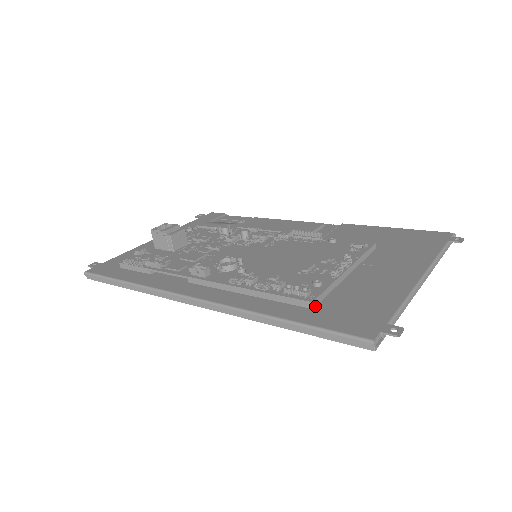
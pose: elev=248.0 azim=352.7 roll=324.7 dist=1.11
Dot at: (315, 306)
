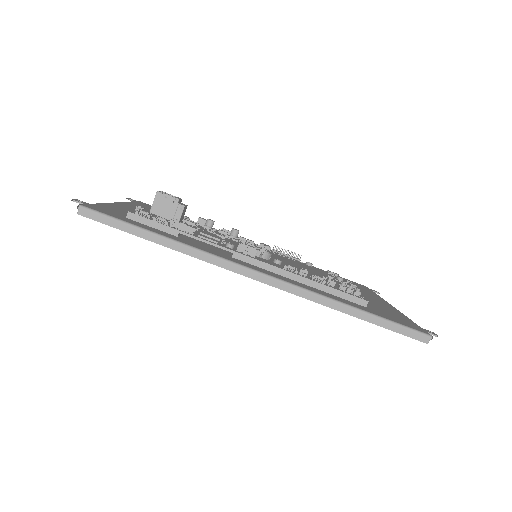
Dot at: (365, 306)
